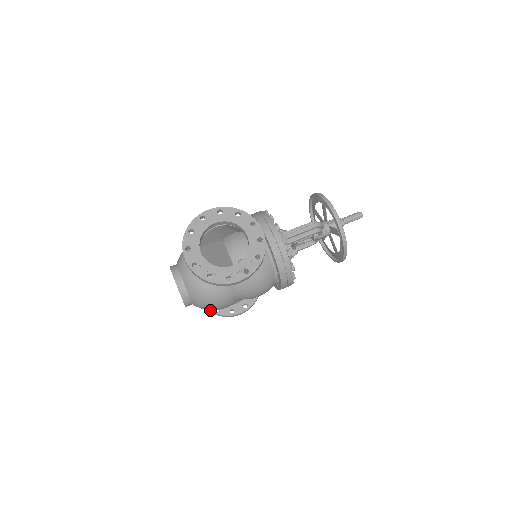
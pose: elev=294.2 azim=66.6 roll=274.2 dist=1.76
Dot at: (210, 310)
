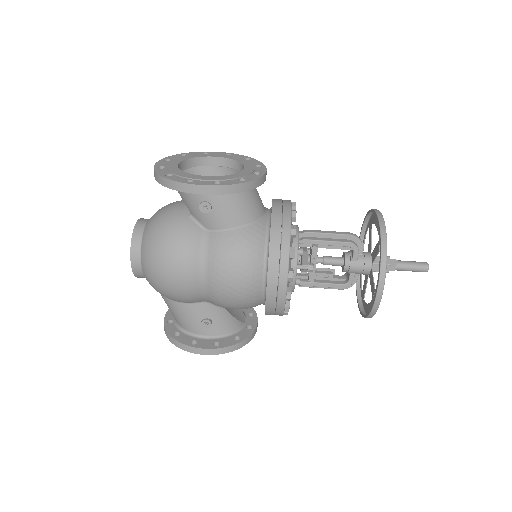
Dot at: (168, 331)
